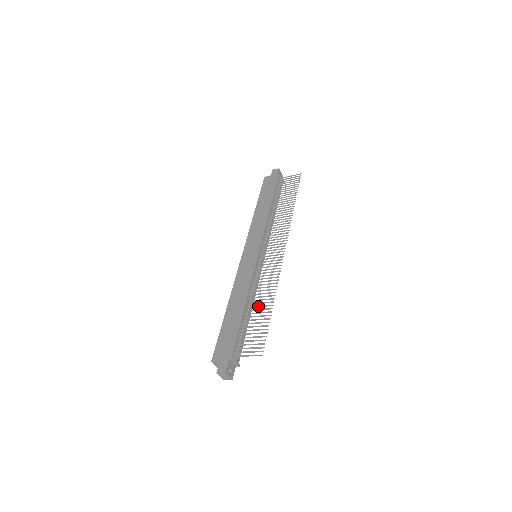
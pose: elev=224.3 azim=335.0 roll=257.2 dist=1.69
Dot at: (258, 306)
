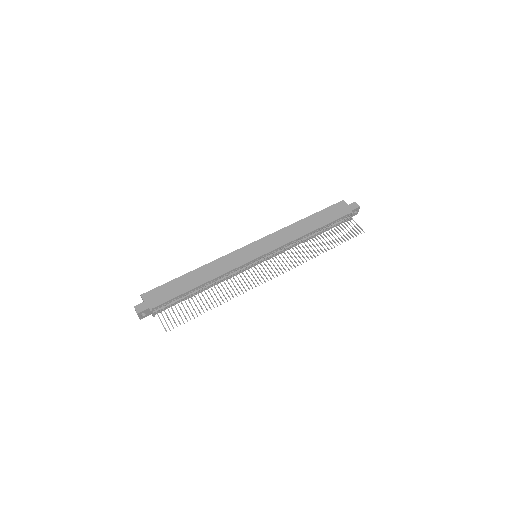
Dot at: (207, 296)
